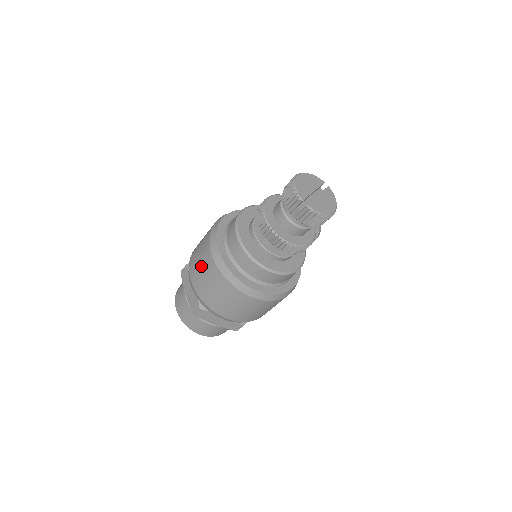
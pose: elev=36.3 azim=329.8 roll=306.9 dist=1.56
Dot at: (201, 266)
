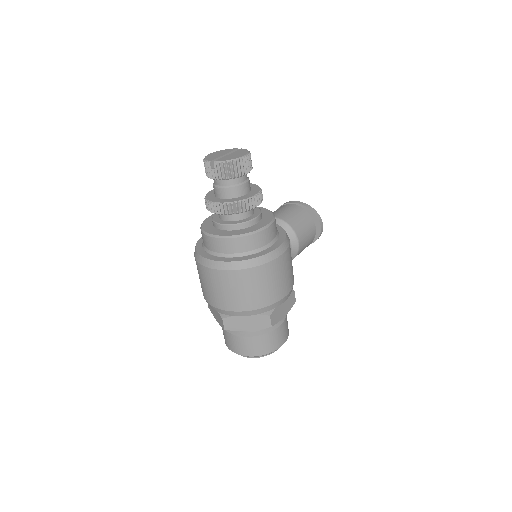
Dot at: (200, 279)
